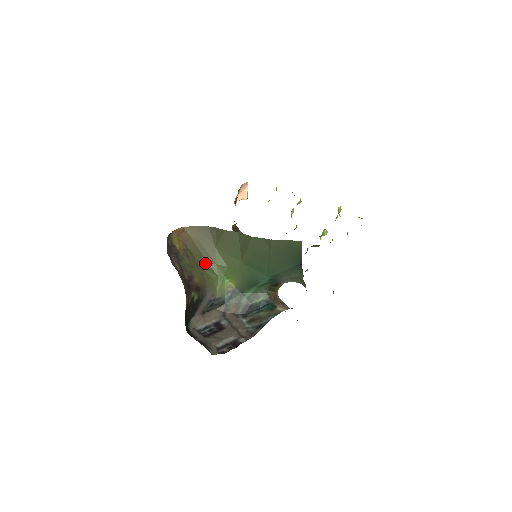
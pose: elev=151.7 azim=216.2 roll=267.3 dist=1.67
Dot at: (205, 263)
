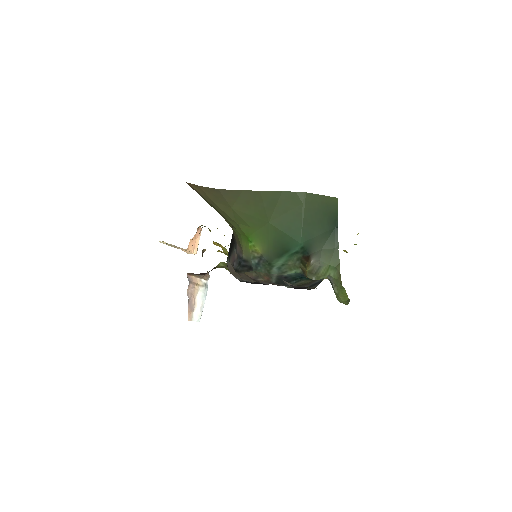
Dot at: (224, 217)
